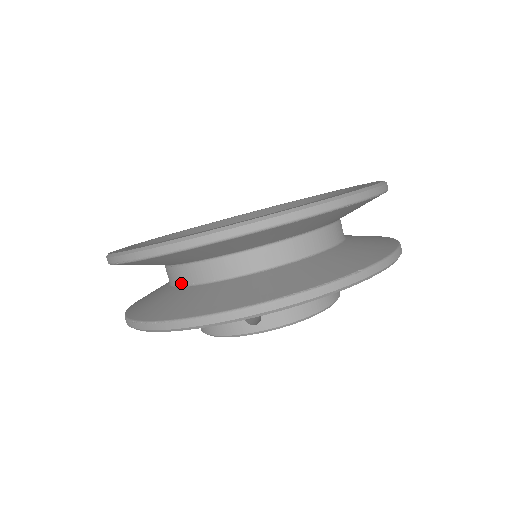
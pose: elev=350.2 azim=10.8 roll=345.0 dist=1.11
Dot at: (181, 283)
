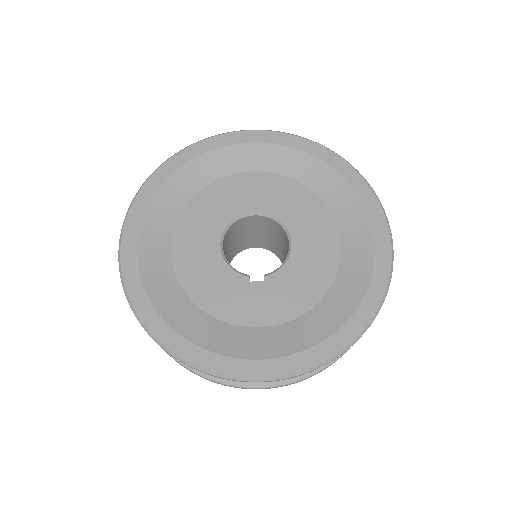
Dot at: occluded
